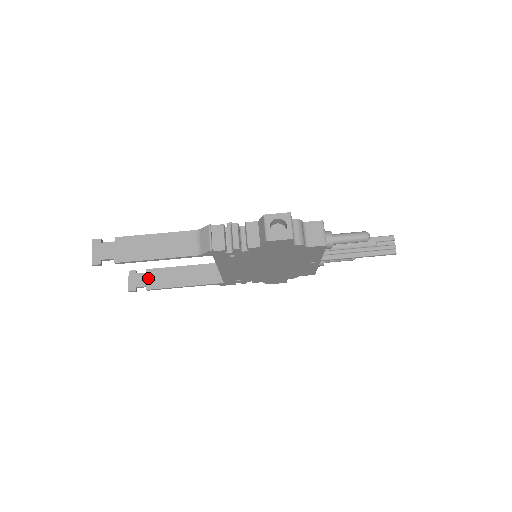
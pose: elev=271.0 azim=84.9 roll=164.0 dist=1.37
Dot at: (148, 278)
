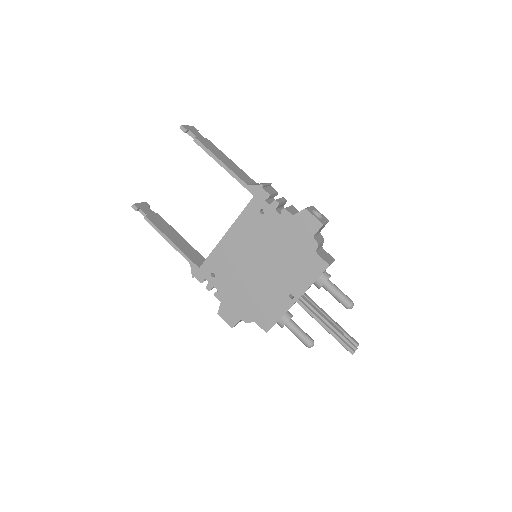
Dot at: (153, 215)
